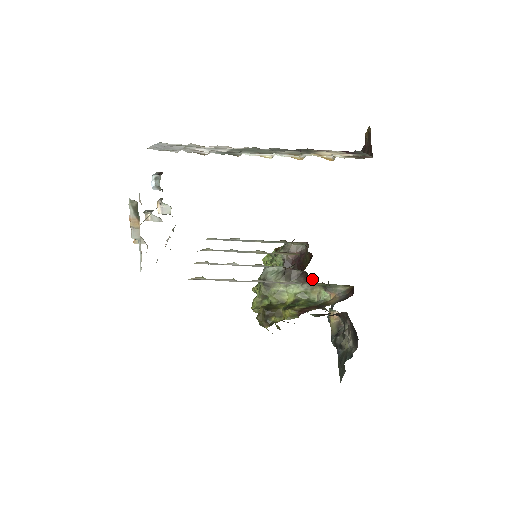
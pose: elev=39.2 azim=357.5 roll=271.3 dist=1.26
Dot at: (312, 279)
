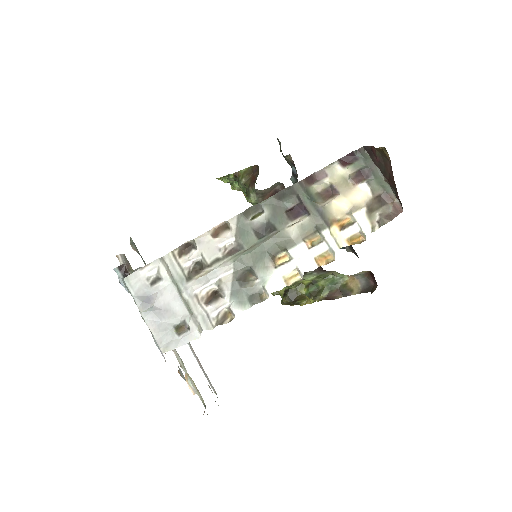
Dot at: (328, 271)
